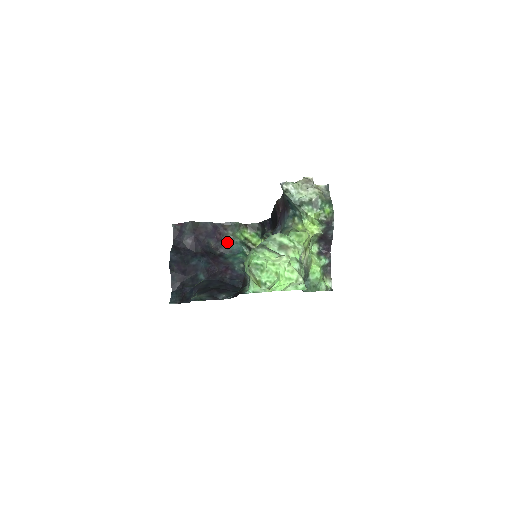
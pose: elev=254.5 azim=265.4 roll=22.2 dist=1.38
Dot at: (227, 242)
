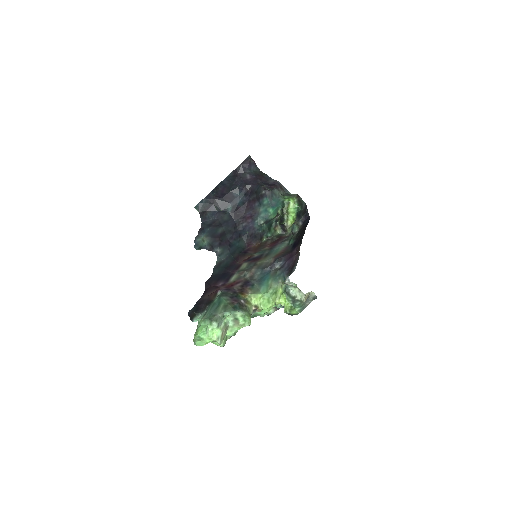
Dot at: (275, 193)
